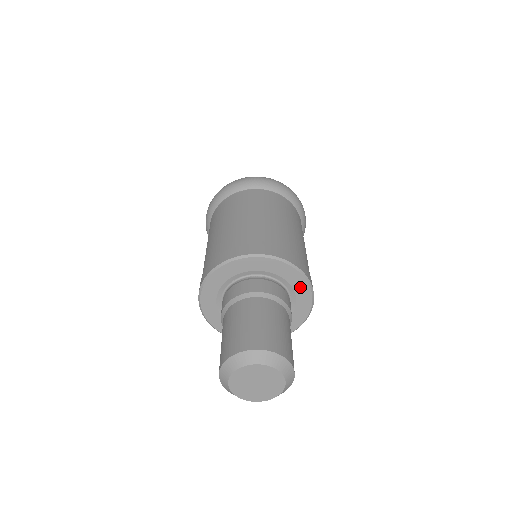
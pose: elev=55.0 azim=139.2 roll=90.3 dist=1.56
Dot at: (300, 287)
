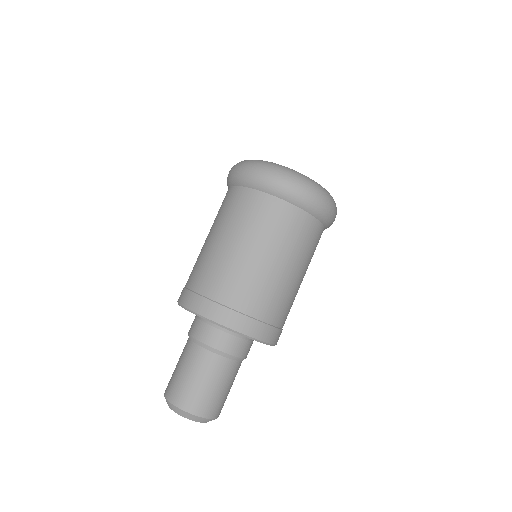
Dot at: occluded
